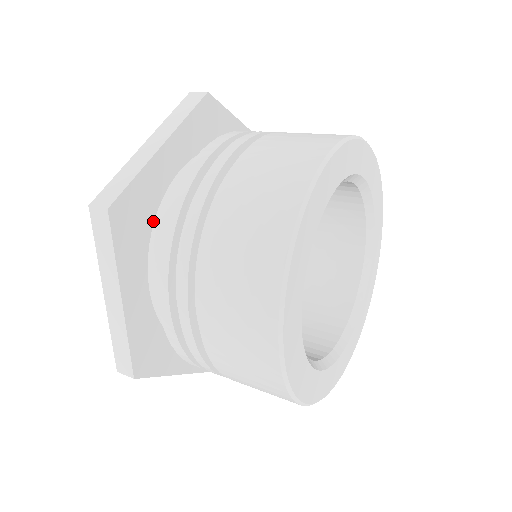
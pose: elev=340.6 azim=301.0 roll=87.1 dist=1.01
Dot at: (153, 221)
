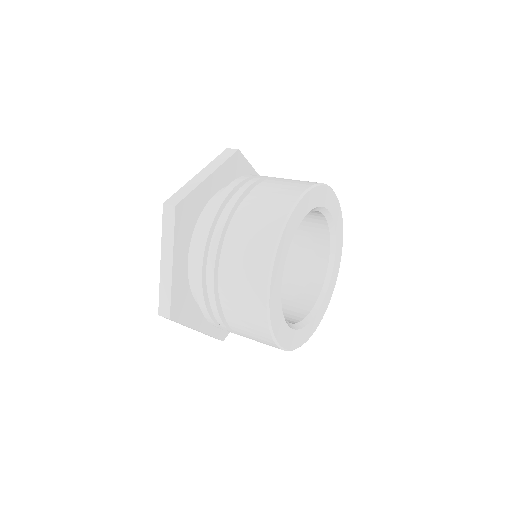
Dot at: (191, 293)
